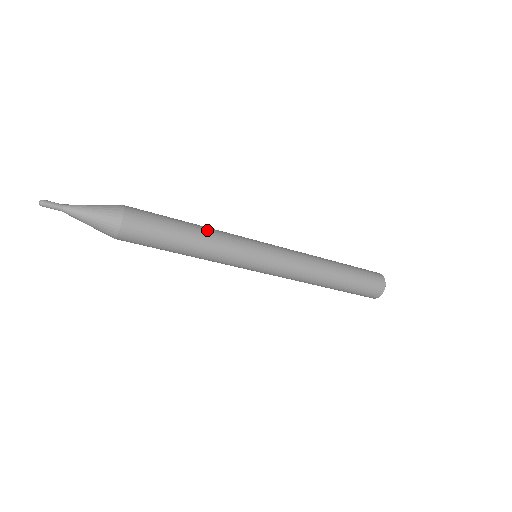
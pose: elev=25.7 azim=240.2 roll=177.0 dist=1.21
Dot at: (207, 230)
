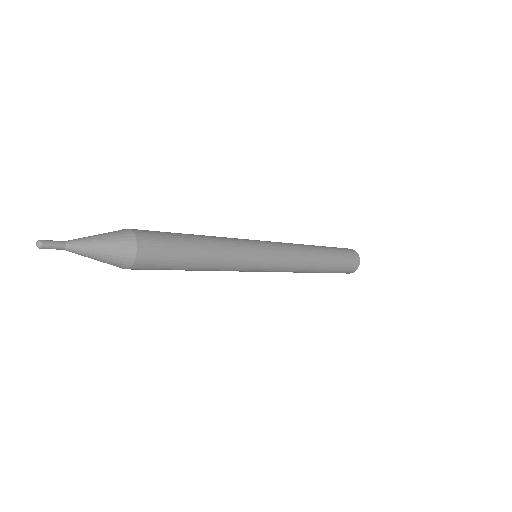
Dot at: (217, 262)
